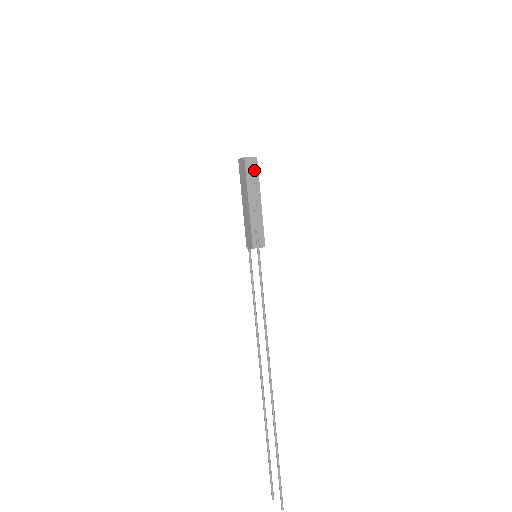
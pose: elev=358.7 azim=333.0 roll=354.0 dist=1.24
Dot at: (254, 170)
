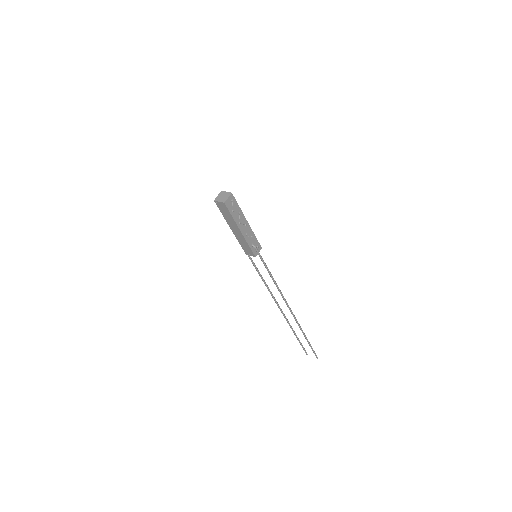
Dot at: (234, 205)
